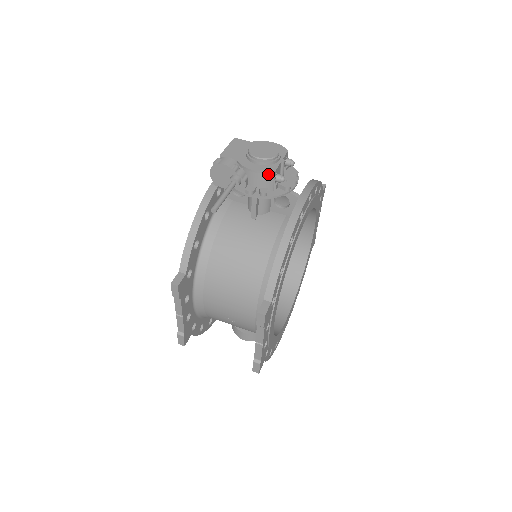
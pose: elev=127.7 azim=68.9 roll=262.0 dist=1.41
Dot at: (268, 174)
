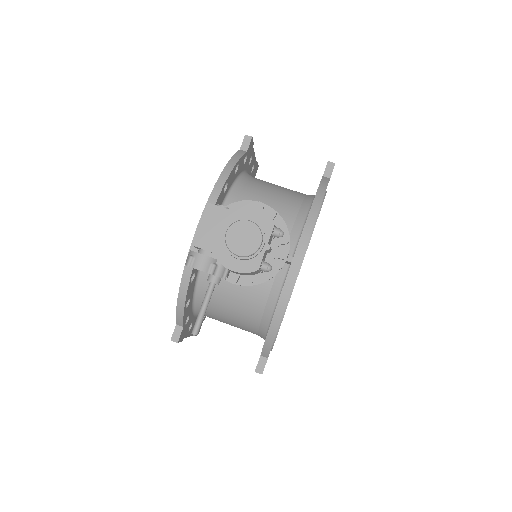
Dot at: (251, 272)
